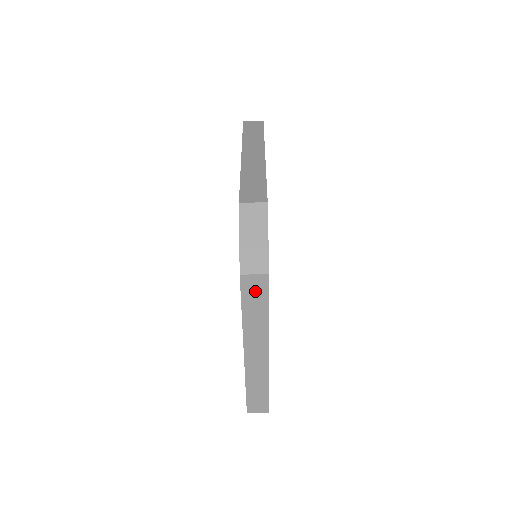
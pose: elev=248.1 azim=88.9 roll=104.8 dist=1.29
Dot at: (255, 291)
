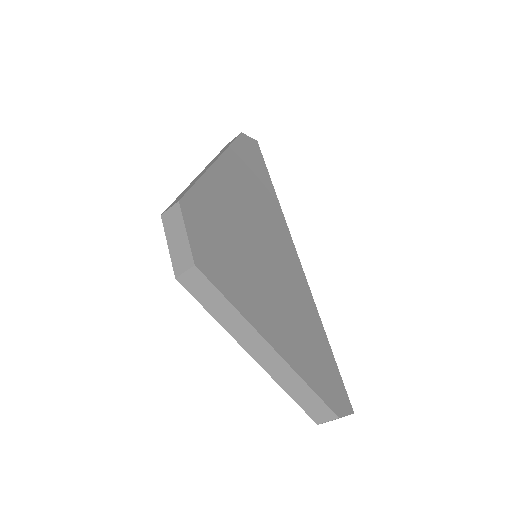
Dot at: (200, 288)
